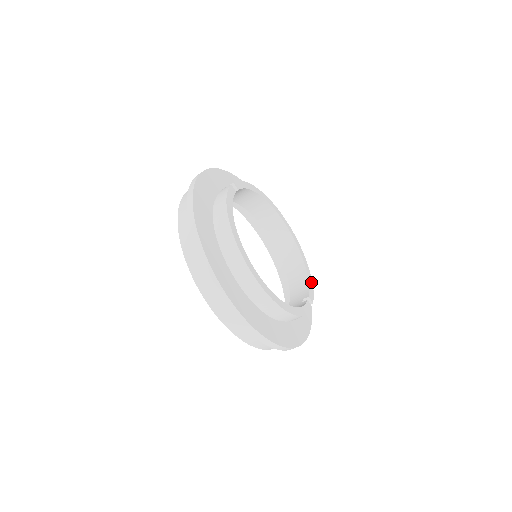
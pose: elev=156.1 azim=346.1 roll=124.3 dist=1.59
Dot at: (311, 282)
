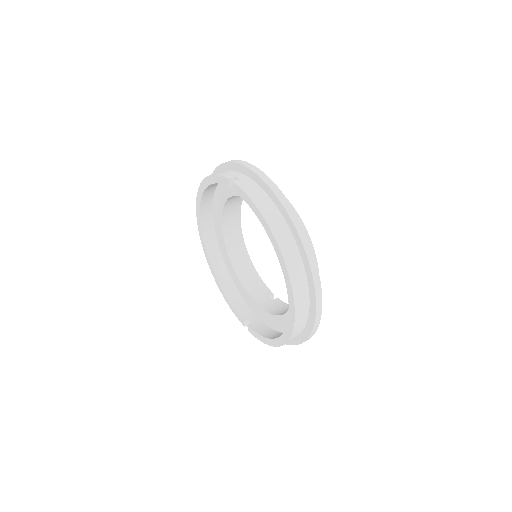
Dot at: occluded
